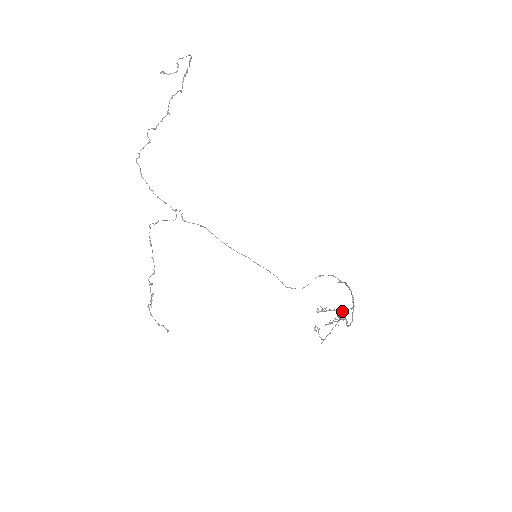
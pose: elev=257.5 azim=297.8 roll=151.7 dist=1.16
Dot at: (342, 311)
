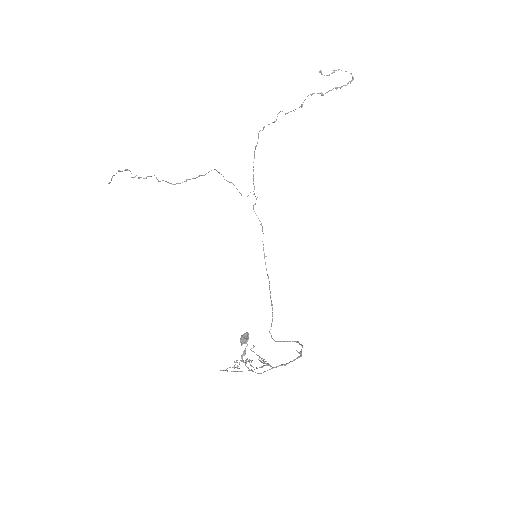
Dot at: (248, 335)
